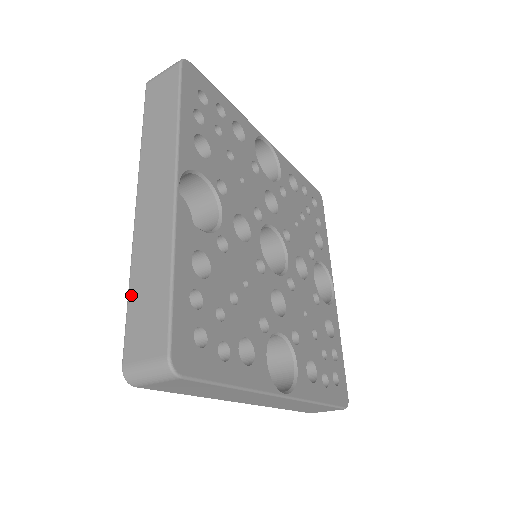
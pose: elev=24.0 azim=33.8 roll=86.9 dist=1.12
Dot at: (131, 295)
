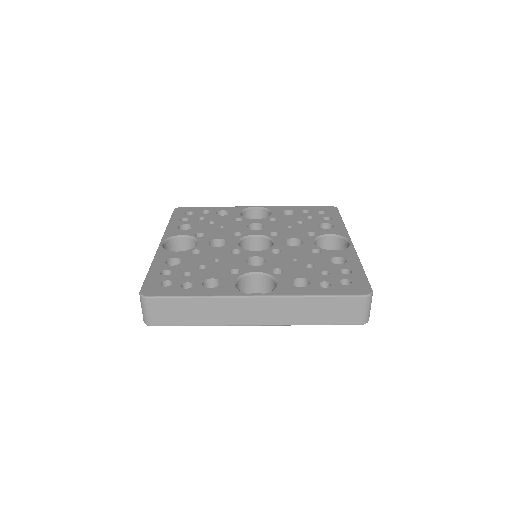
Dot at: occluded
